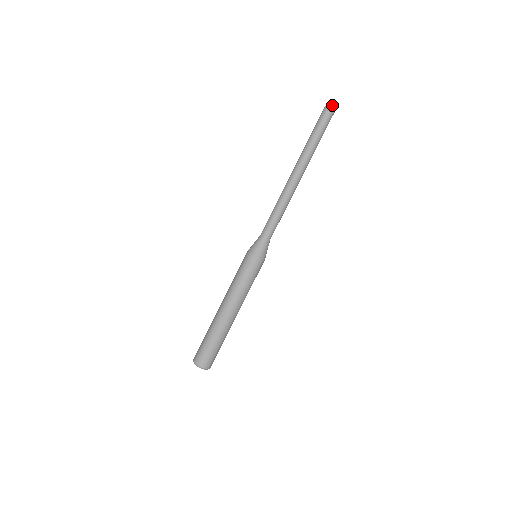
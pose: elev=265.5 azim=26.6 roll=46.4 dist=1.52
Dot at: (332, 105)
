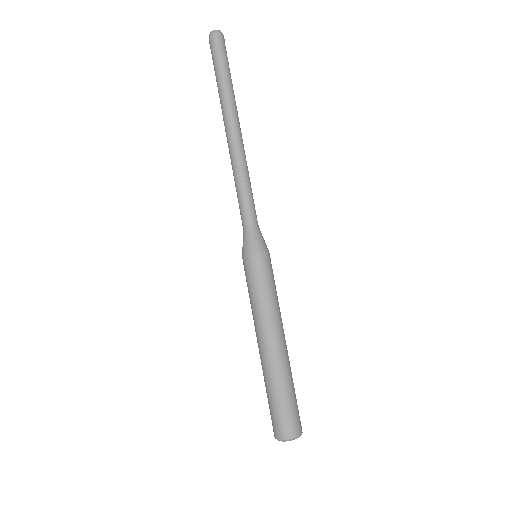
Dot at: (219, 30)
